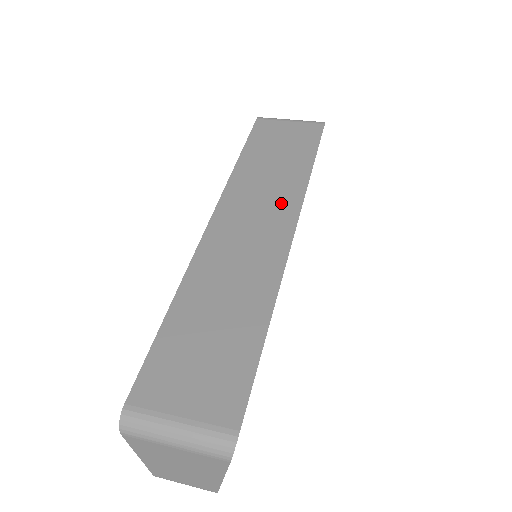
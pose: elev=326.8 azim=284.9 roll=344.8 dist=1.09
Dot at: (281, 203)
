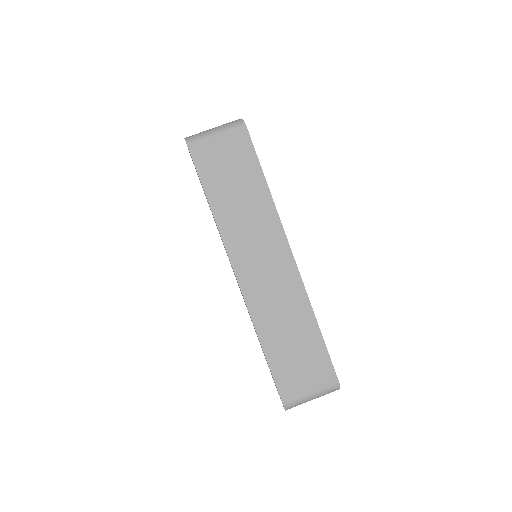
Dot at: (269, 235)
